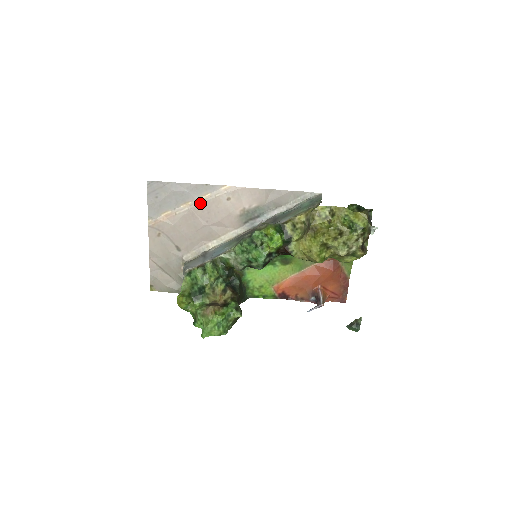
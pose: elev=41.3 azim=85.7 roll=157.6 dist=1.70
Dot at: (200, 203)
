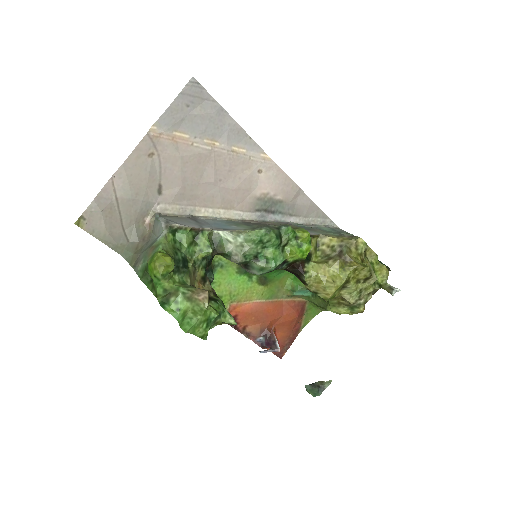
Dot at: (229, 153)
